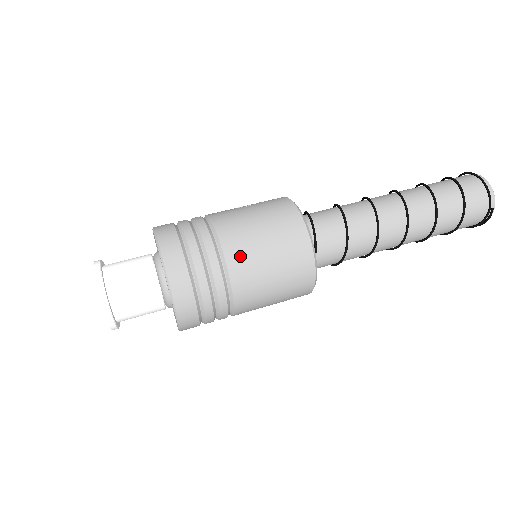
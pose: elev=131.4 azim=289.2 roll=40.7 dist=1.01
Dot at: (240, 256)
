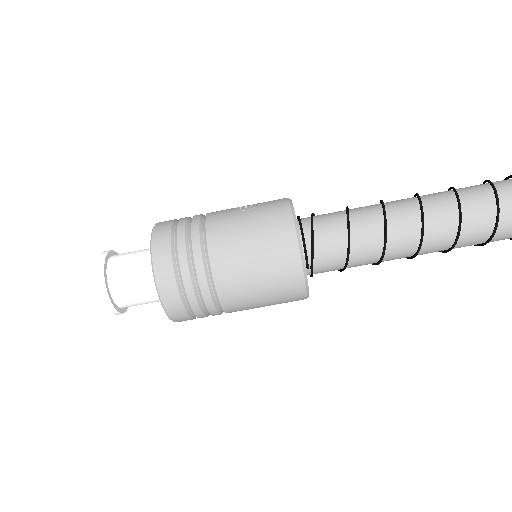
Dot at: (227, 271)
